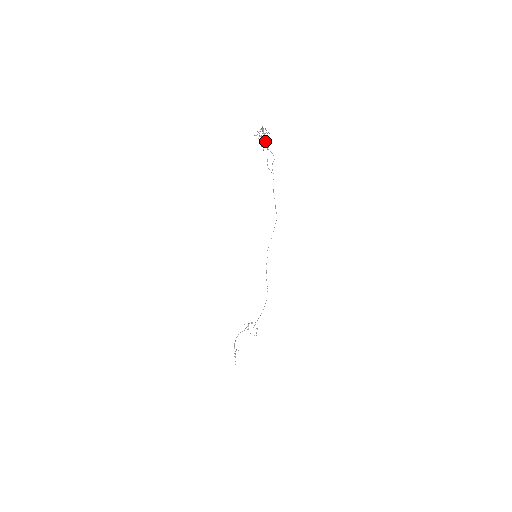
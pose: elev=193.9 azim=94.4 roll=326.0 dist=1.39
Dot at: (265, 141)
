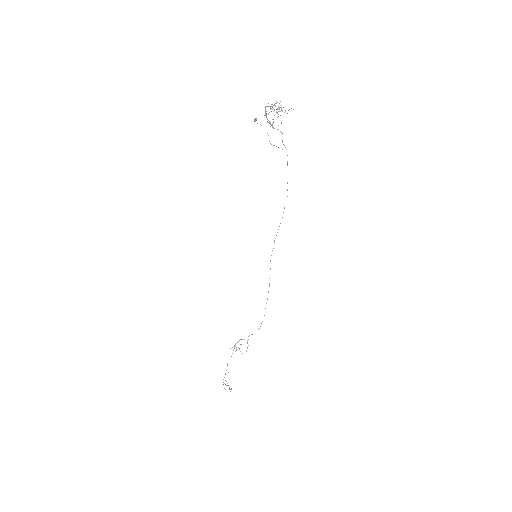
Dot at: occluded
